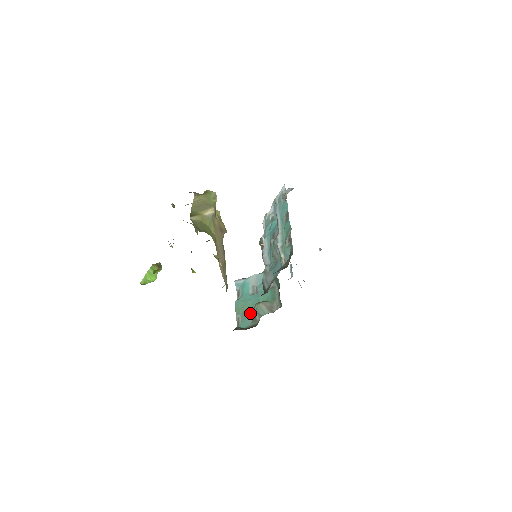
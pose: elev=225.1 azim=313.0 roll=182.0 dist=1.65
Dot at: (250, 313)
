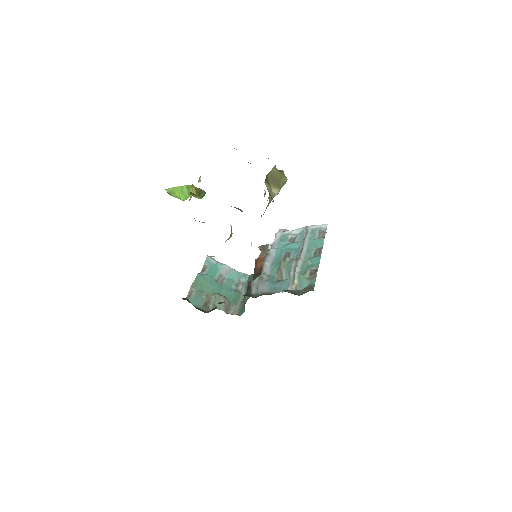
Dot at: (206, 296)
